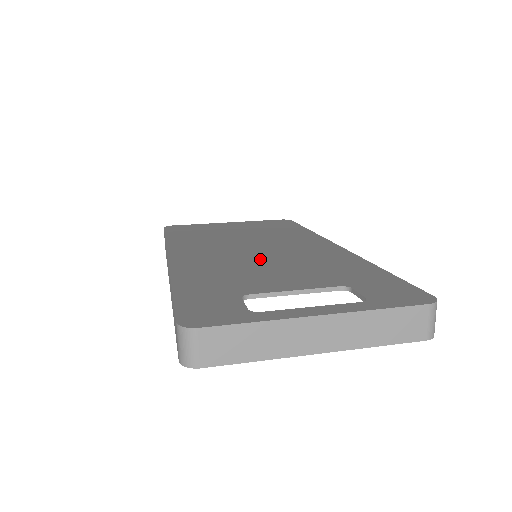
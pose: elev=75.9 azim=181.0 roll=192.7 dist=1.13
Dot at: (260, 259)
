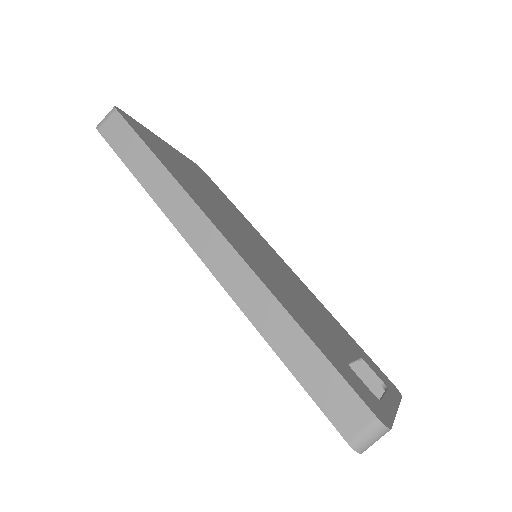
Dot at: (284, 279)
